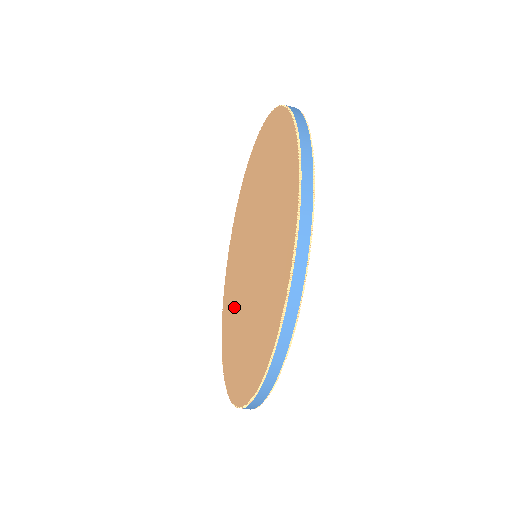
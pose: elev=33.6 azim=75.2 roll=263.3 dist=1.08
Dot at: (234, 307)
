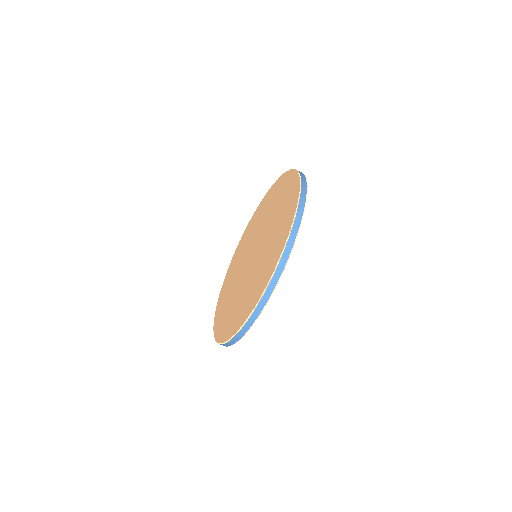
Dot at: (232, 295)
